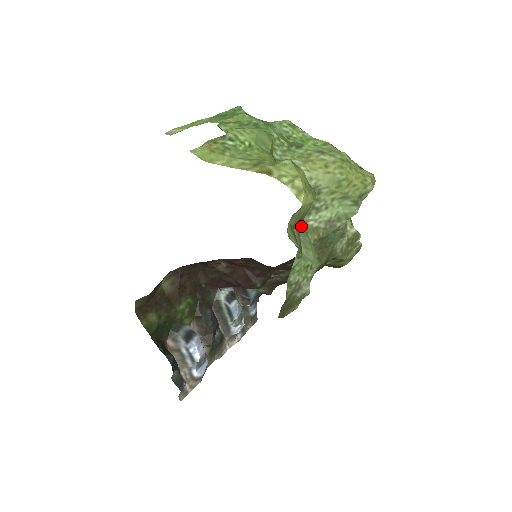
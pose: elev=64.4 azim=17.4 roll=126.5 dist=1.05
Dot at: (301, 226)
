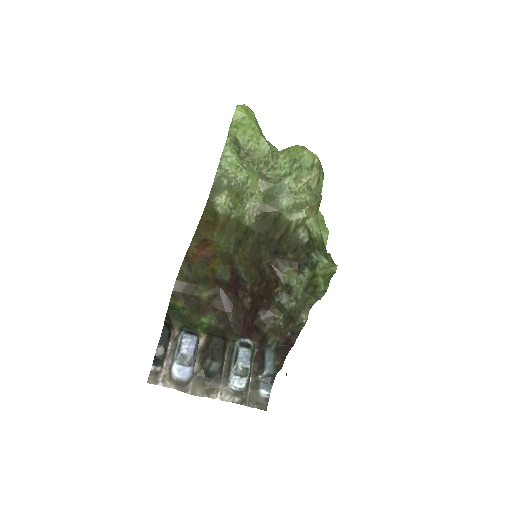
Dot at: (258, 171)
